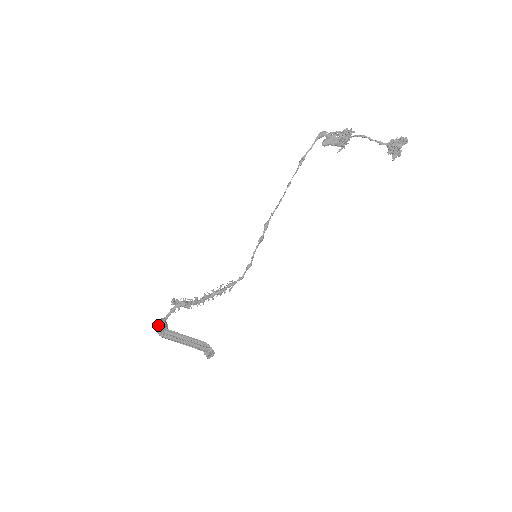
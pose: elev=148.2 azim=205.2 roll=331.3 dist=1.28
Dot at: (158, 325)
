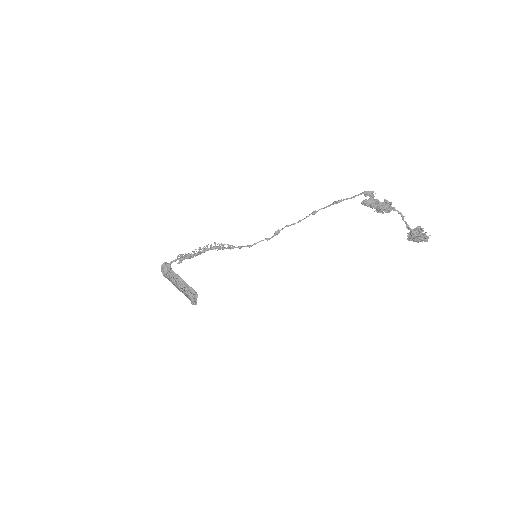
Dot at: (164, 270)
